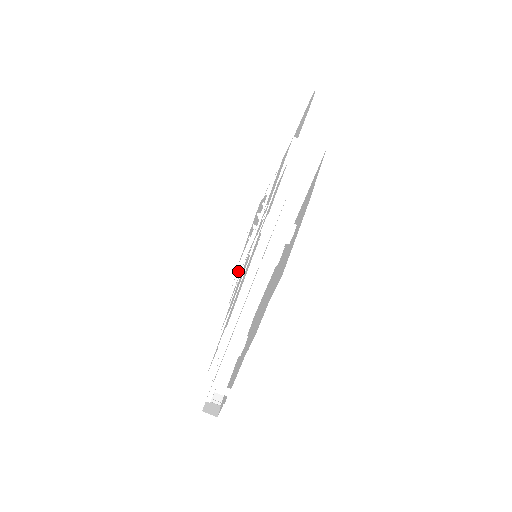
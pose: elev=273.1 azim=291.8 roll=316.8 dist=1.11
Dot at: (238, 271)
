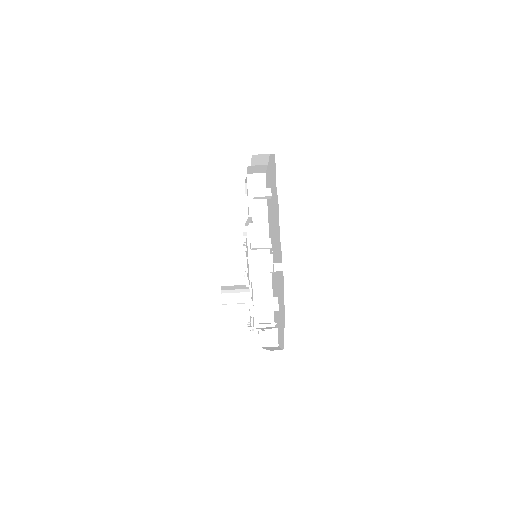
Dot at: (248, 295)
